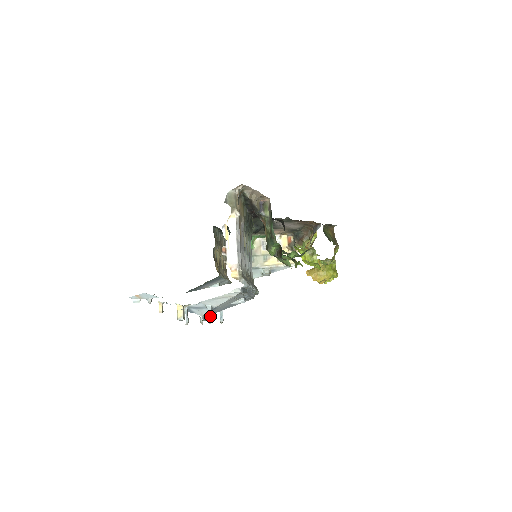
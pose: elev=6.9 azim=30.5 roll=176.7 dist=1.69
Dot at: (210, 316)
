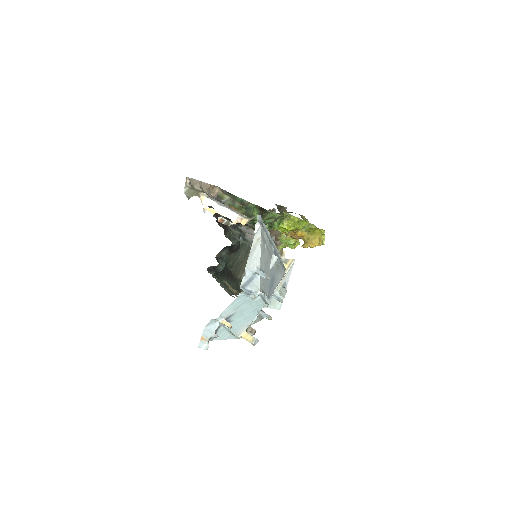
Dot at: (263, 274)
